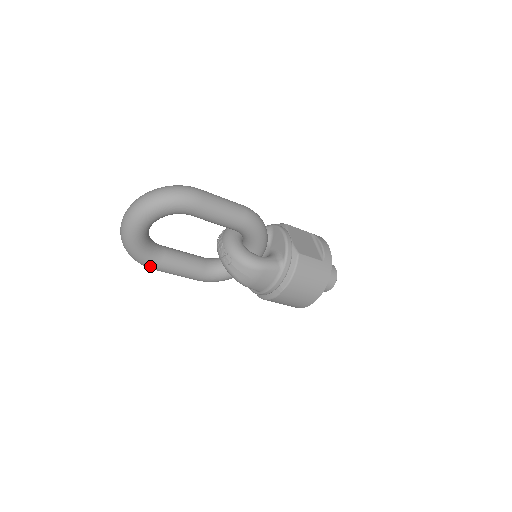
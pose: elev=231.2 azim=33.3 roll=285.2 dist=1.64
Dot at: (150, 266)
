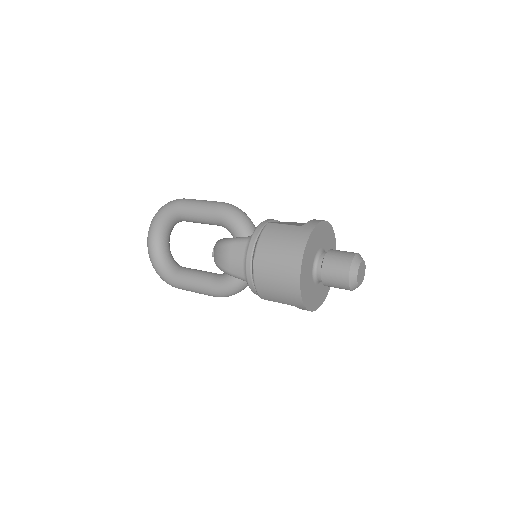
Dot at: (169, 280)
